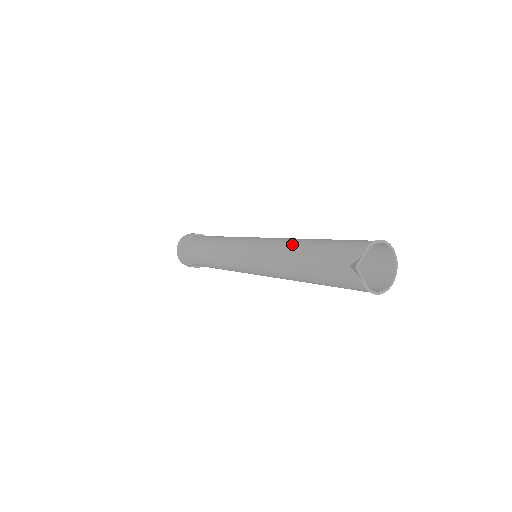
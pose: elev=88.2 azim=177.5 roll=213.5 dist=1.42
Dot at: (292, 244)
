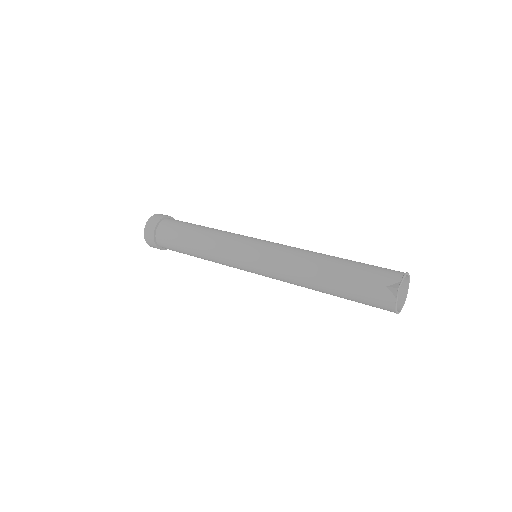
Dot at: (318, 256)
